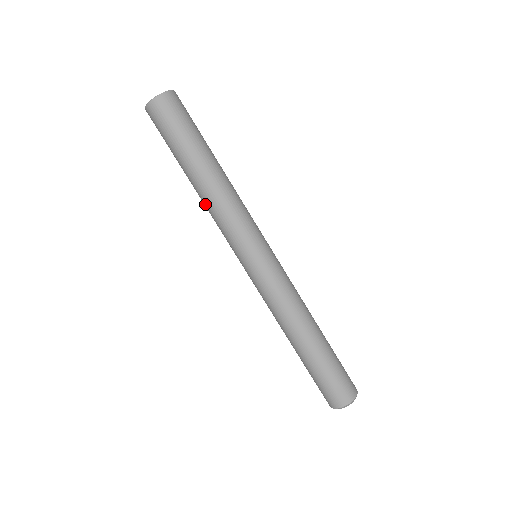
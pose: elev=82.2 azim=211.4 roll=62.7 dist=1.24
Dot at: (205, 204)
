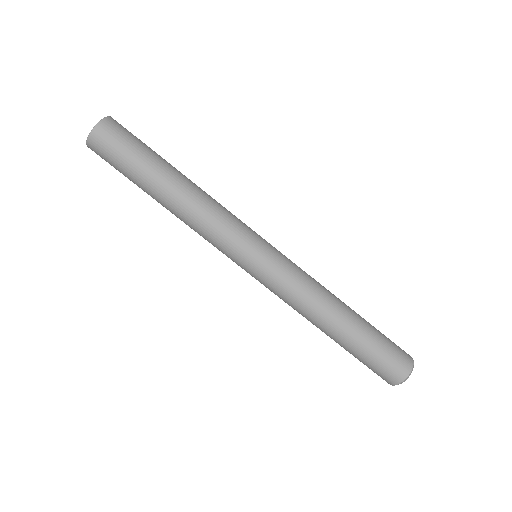
Dot at: (190, 212)
